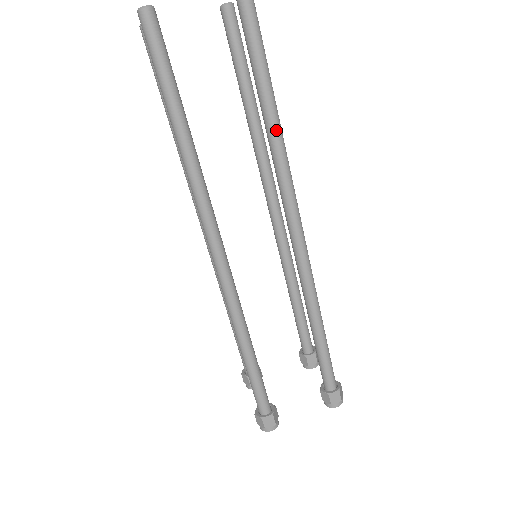
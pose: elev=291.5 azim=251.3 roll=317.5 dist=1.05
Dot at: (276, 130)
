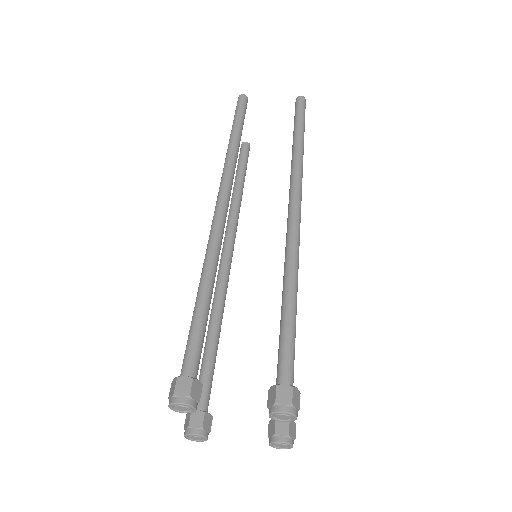
Dot at: (298, 150)
